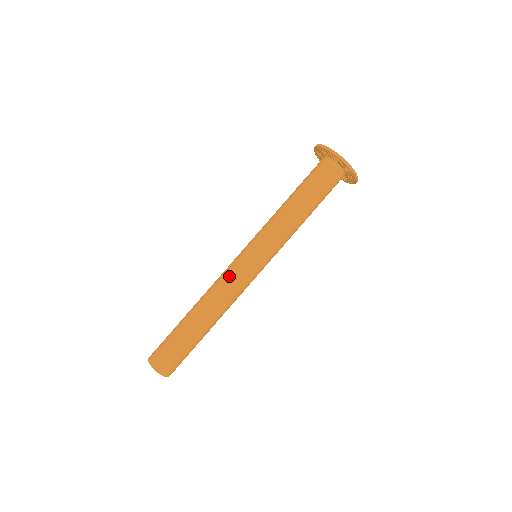
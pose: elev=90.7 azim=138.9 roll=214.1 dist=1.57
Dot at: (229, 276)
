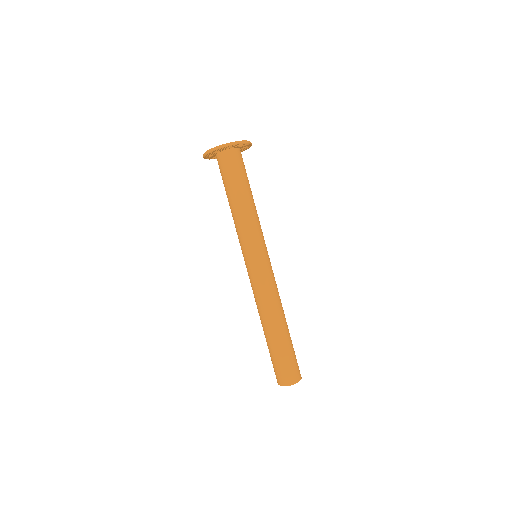
Dot at: (253, 287)
